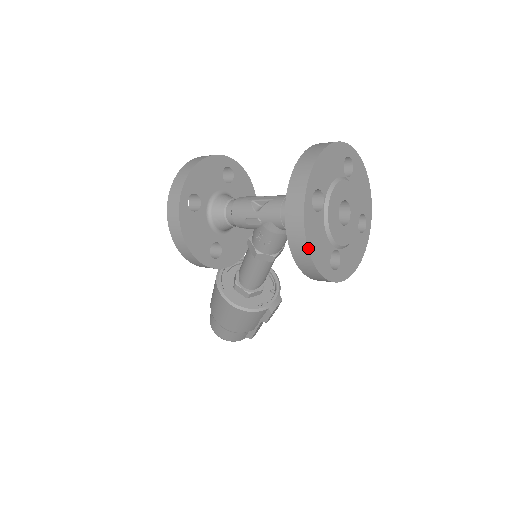
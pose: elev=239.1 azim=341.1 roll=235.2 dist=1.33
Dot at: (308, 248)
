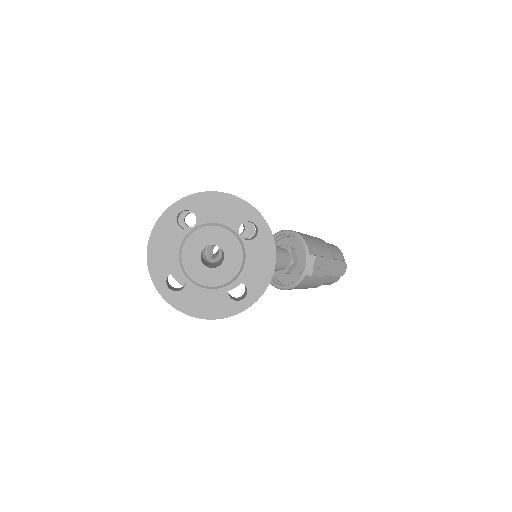
Dot at: (197, 317)
